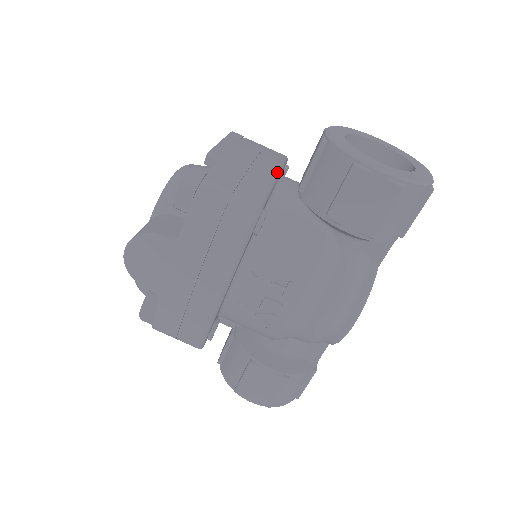
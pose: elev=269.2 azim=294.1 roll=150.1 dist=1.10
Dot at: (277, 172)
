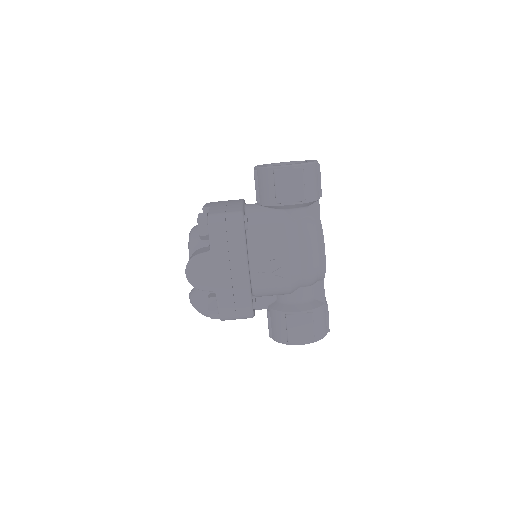
Dot at: (242, 201)
